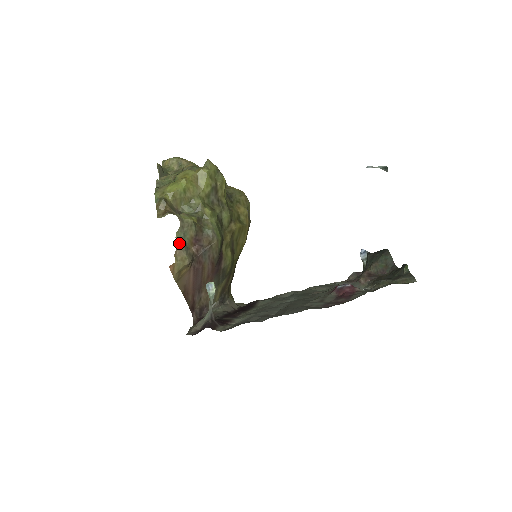
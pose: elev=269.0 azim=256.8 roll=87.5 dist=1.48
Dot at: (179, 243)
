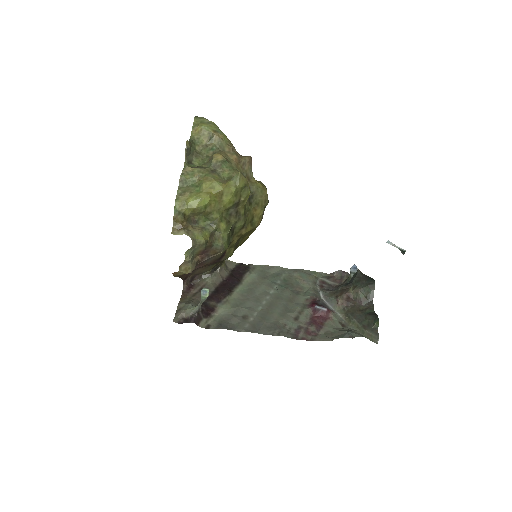
Dot at: (187, 258)
